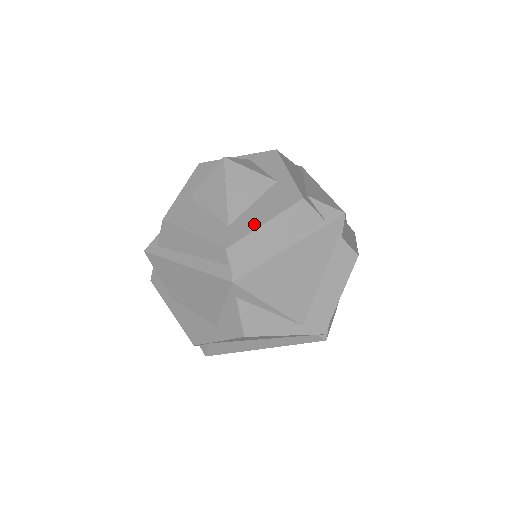
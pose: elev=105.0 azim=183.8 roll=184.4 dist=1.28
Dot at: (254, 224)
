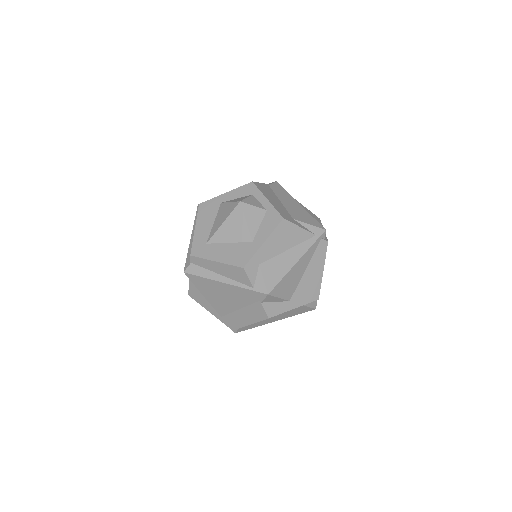
Dot at: (213, 256)
